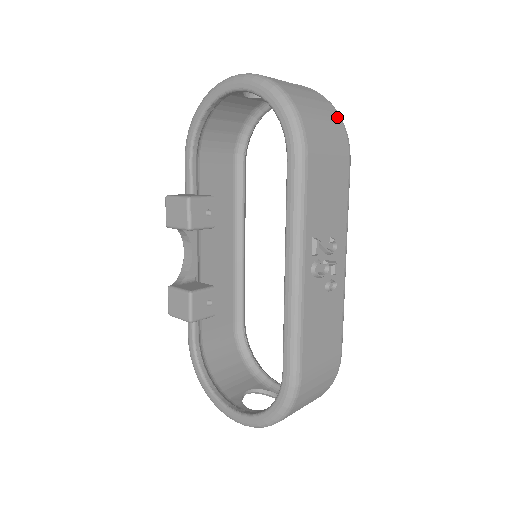
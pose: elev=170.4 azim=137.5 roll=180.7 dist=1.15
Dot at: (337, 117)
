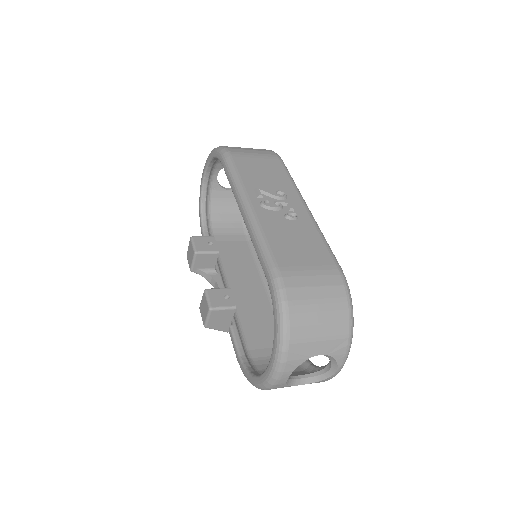
Dot at: (264, 149)
